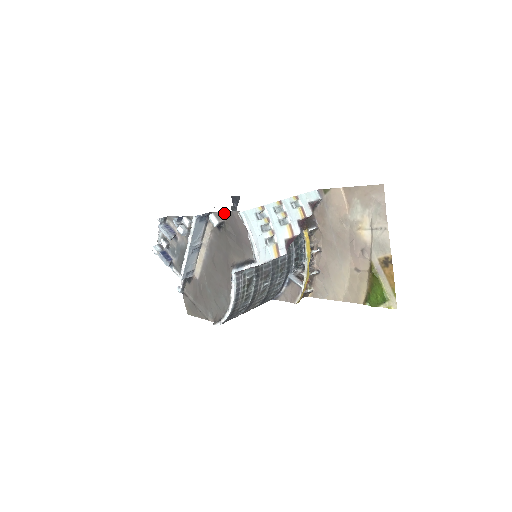
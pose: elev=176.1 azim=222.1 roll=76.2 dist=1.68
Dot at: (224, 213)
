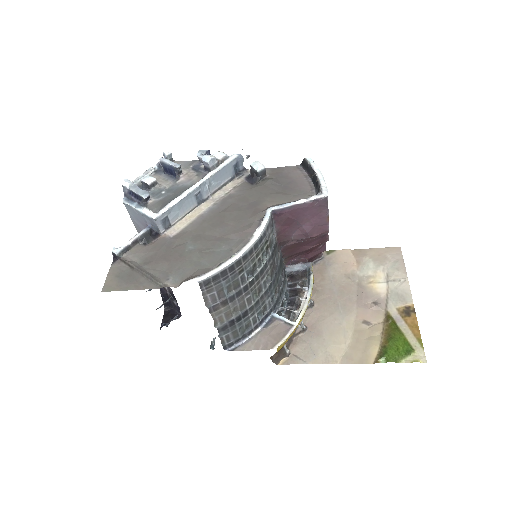
Dot at: (270, 169)
